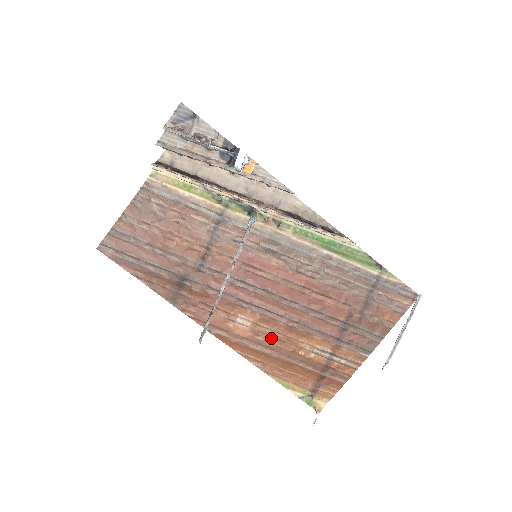
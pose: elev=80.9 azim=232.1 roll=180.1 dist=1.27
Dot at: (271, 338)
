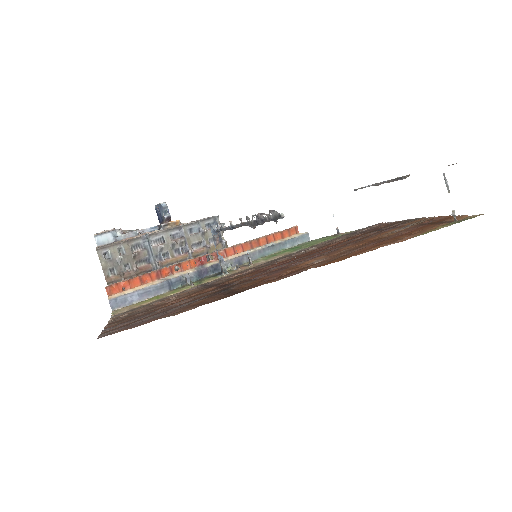
Dot at: occluded
